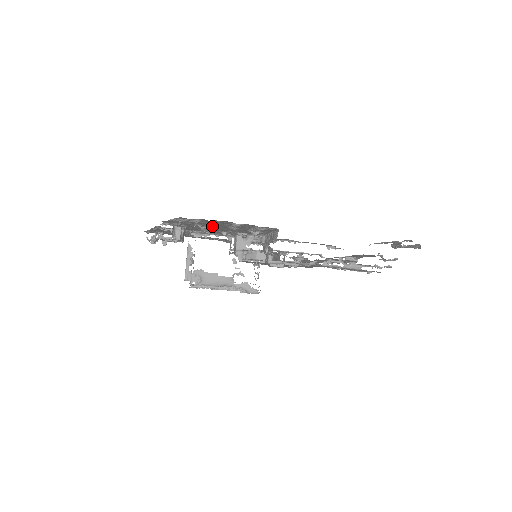
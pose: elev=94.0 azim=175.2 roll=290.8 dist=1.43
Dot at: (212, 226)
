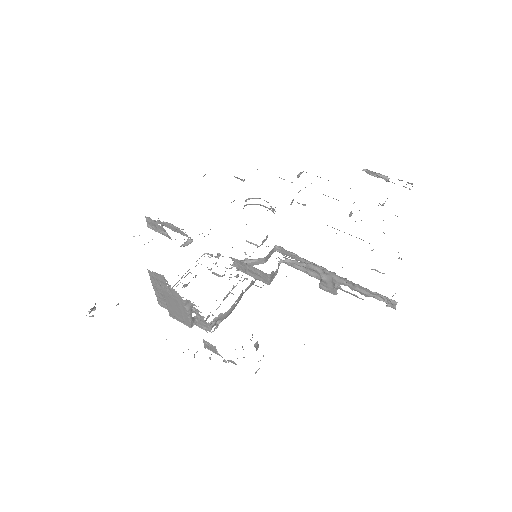
Dot at: occluded
